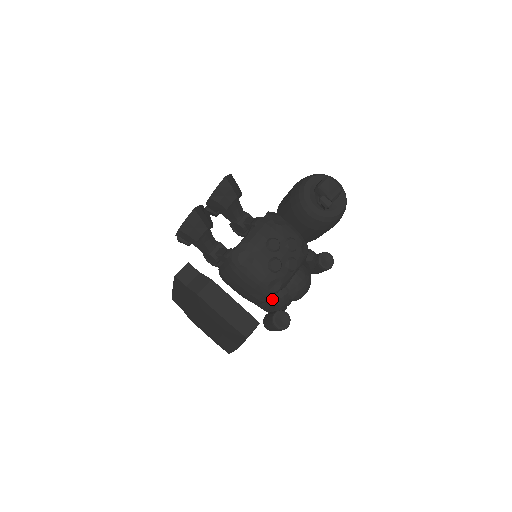
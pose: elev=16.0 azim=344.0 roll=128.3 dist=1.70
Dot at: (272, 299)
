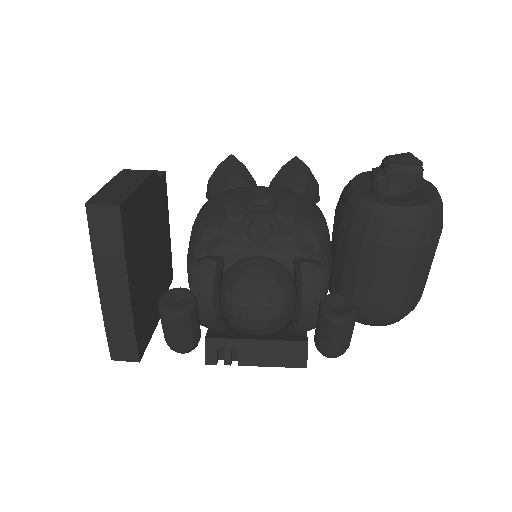
Dot at: occluded
